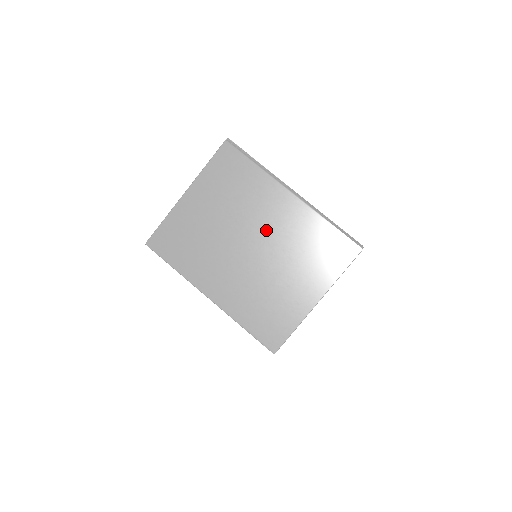
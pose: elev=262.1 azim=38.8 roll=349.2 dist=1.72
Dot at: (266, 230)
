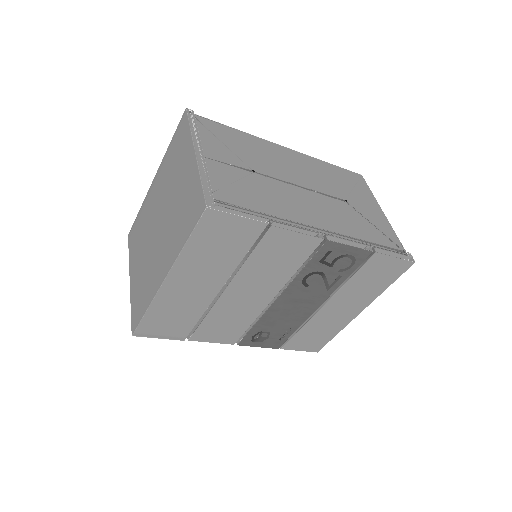
Dot at: (157, 207)
